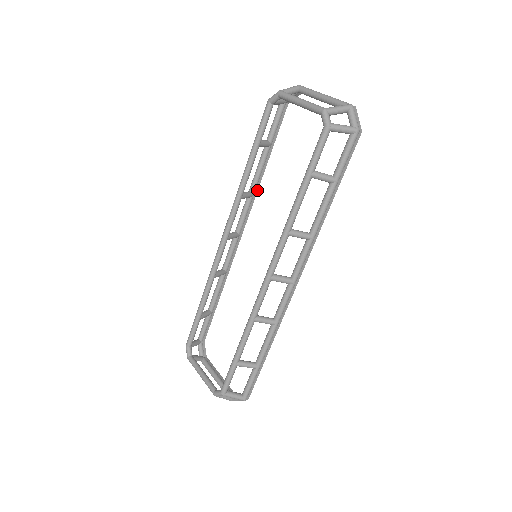
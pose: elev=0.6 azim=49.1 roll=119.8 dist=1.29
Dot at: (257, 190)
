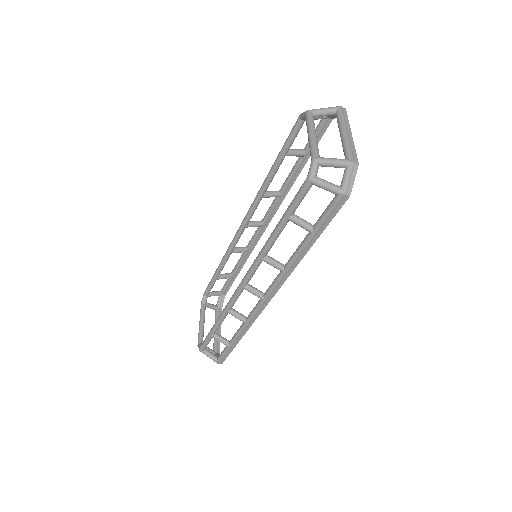
Dot at: (287, 192)
